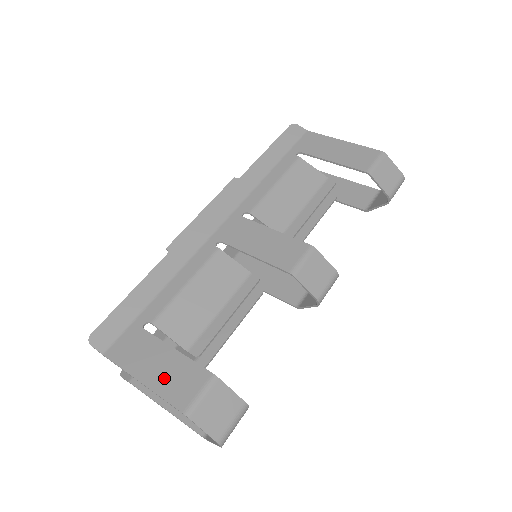
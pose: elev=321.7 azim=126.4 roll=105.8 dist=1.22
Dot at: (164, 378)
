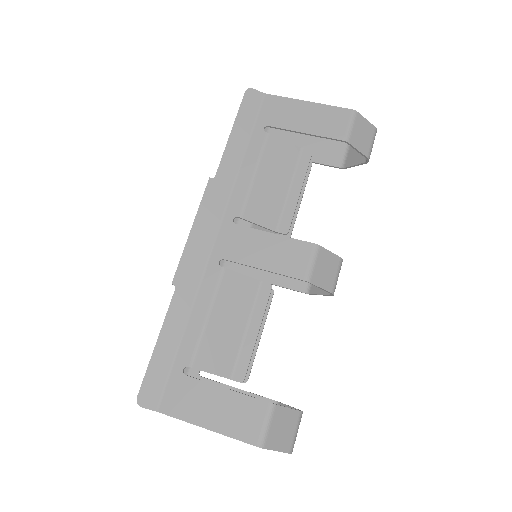
Dot at: (226, 419)
